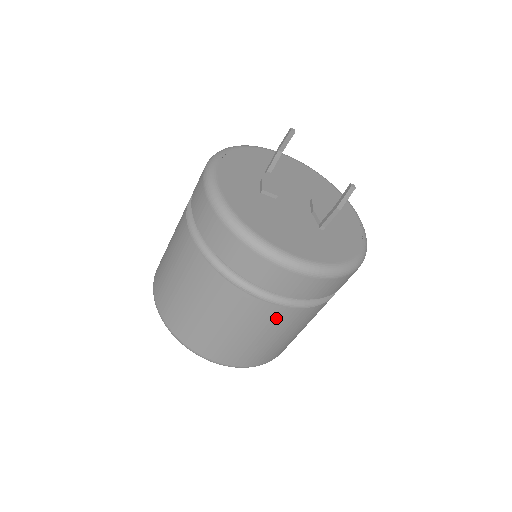
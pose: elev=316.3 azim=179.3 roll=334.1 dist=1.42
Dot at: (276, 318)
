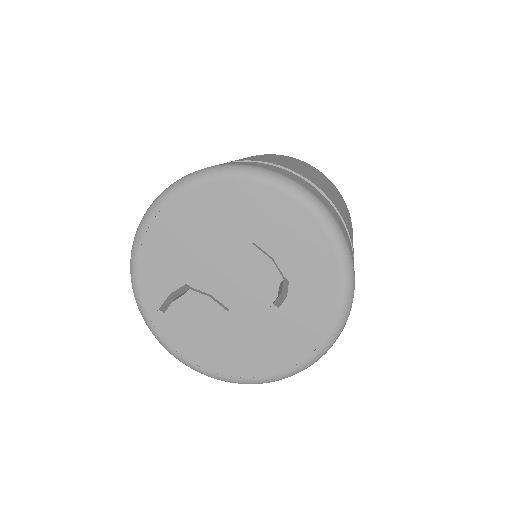
Dot at: occluded
